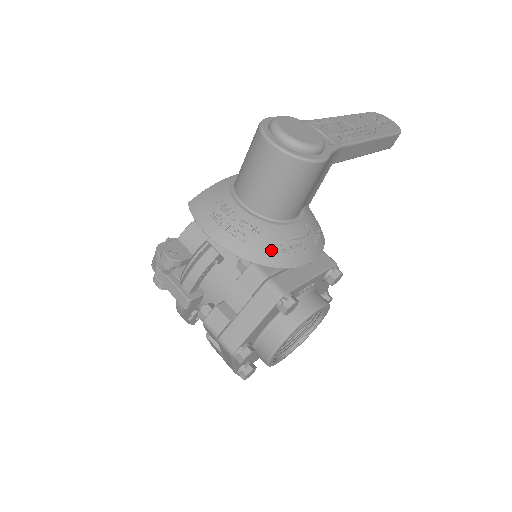
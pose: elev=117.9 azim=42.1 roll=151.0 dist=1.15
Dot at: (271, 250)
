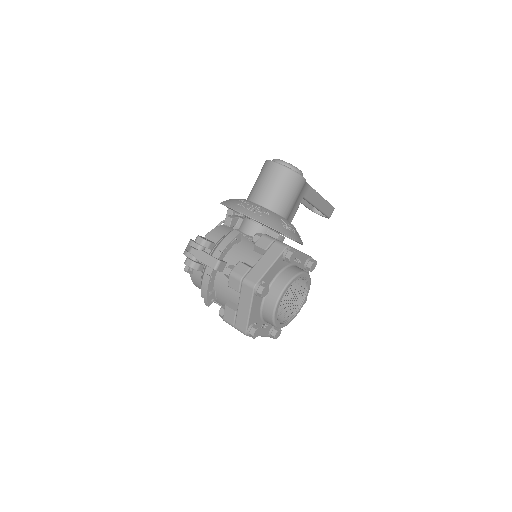
Dot at: (277, 223)
